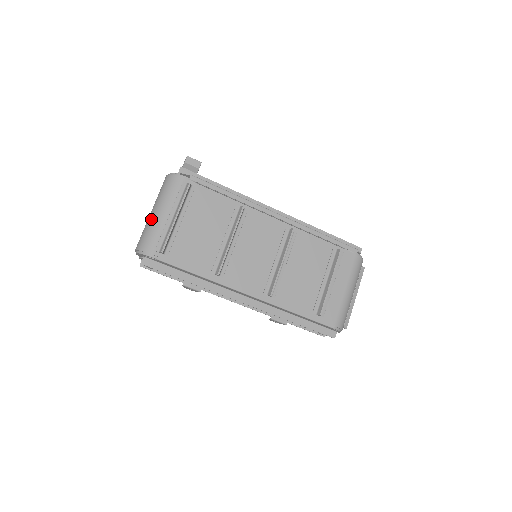
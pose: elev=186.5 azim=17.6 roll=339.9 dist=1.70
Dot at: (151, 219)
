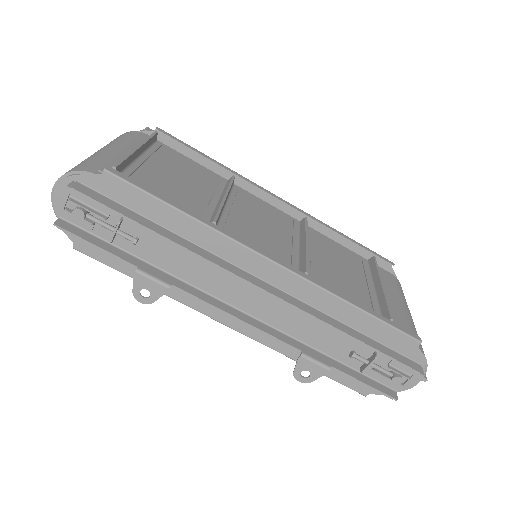
Dot at: occluded
